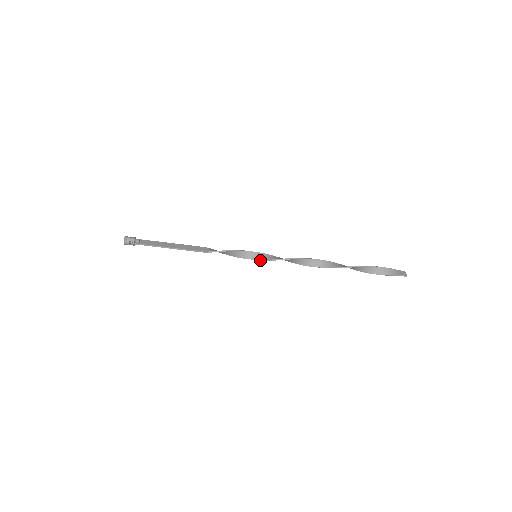
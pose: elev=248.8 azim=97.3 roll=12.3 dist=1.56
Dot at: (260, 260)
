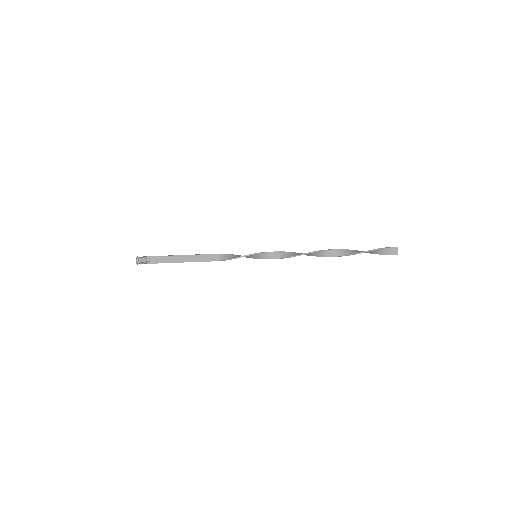
Dot at: (260, 258)
